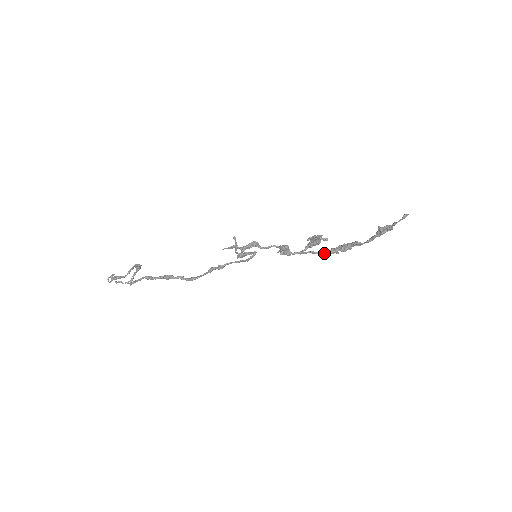
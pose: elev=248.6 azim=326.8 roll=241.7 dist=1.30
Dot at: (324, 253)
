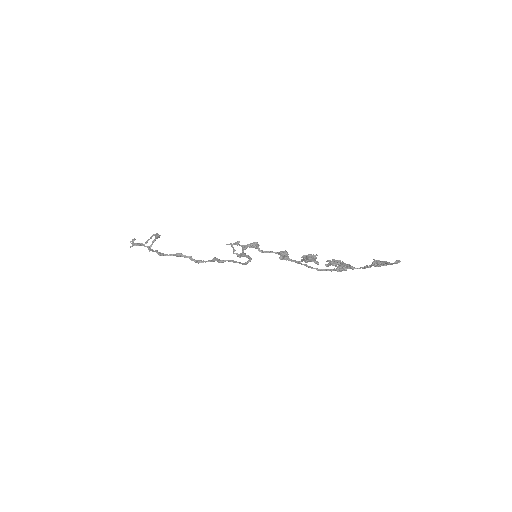
Dot at: (318, 270)
